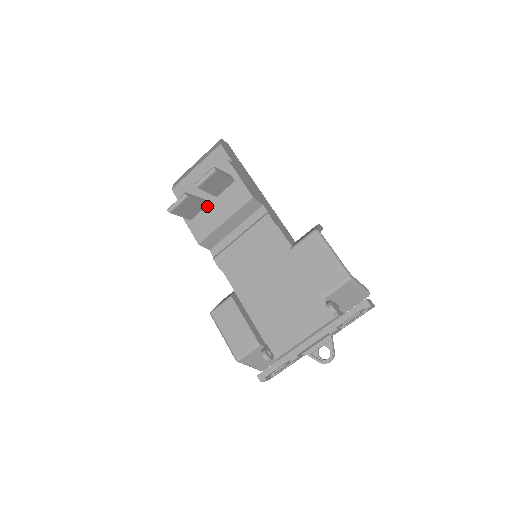
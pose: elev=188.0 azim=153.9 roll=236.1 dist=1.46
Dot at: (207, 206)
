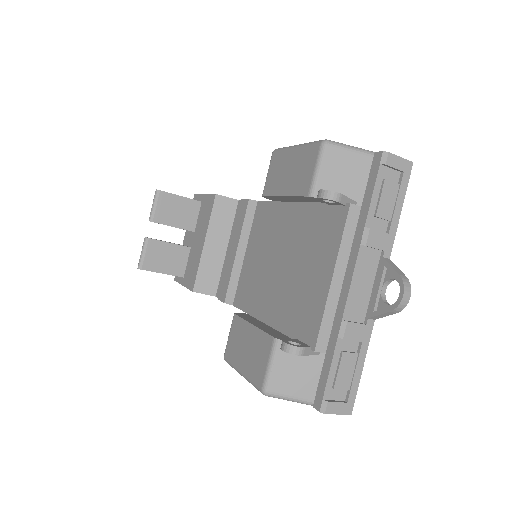
Dot at: (190, 249)
